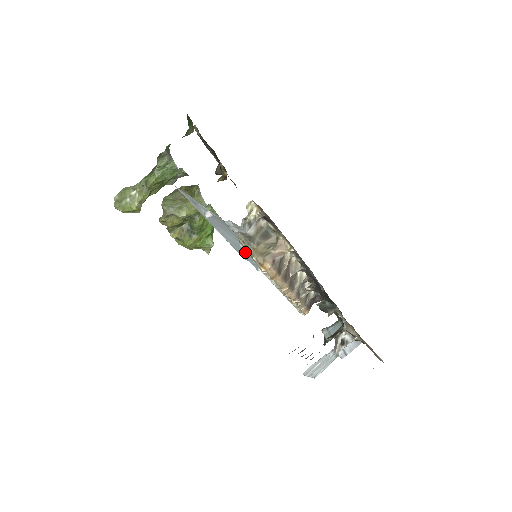
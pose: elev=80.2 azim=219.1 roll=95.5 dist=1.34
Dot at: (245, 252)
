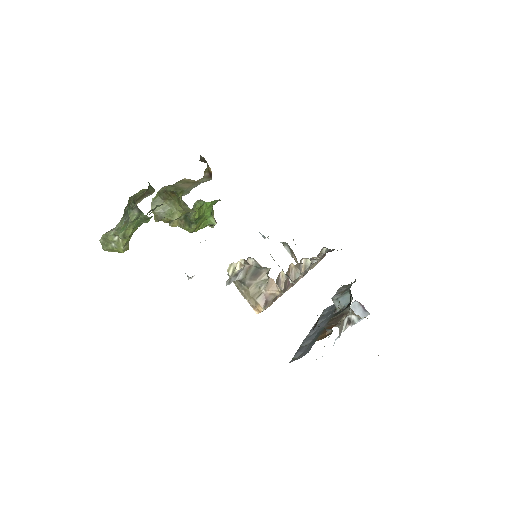
Dot at: occluded
